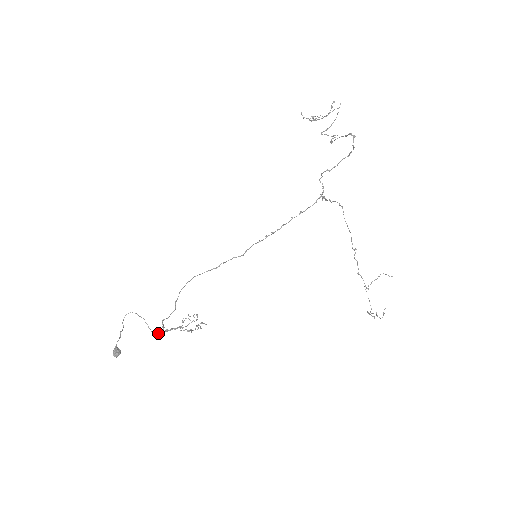
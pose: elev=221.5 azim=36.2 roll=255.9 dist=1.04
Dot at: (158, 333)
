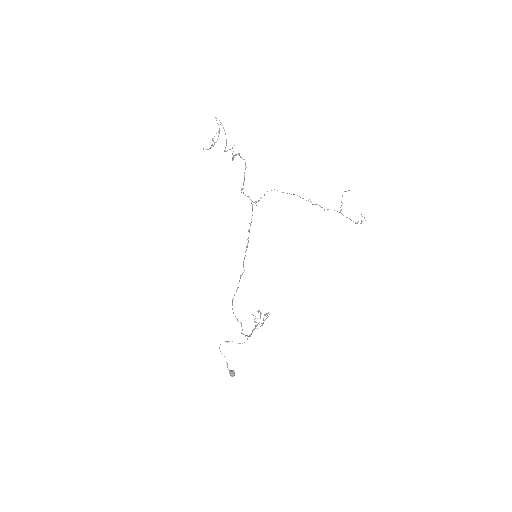
Dot at: occluded
